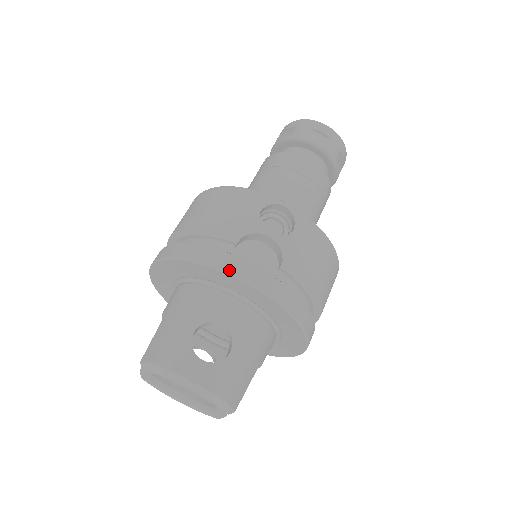
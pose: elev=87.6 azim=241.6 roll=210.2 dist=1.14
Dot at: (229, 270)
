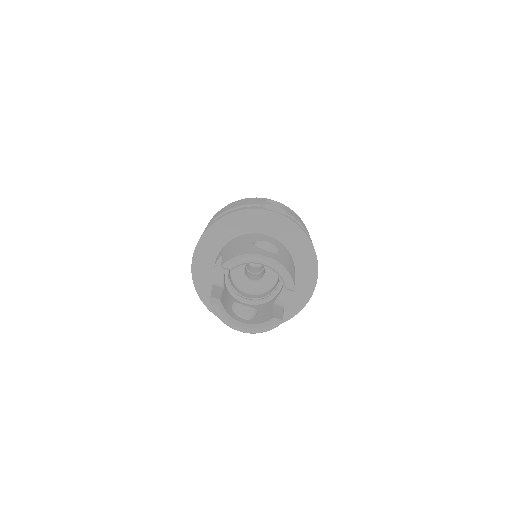
Dot at: (264, 209)
